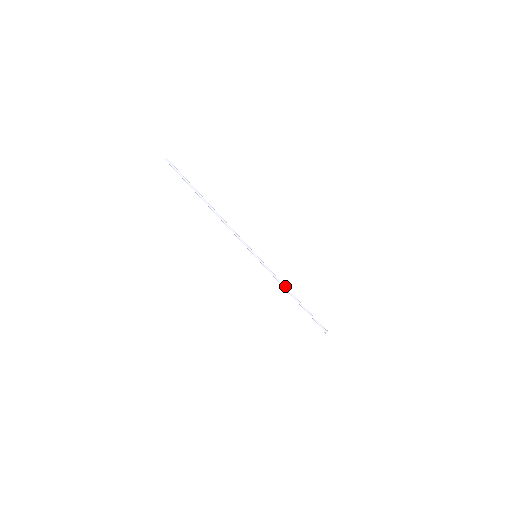
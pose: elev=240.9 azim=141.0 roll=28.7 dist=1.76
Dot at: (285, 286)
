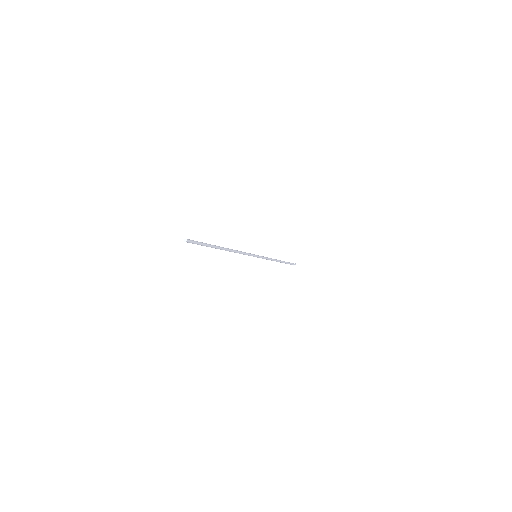
Dot at: (273, 260)
